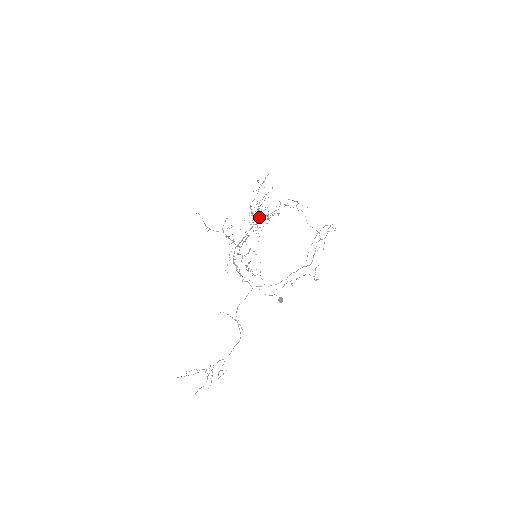
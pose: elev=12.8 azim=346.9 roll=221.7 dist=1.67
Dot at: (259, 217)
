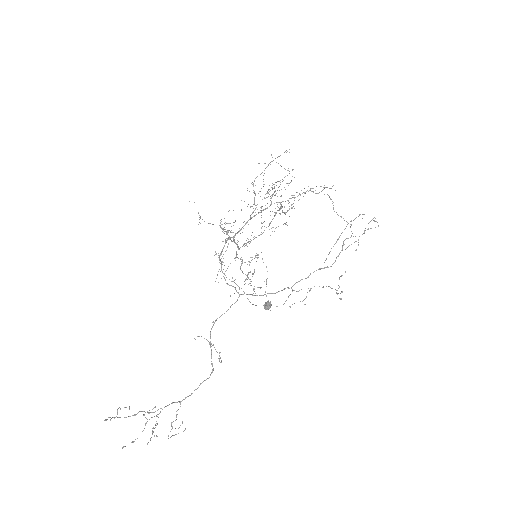
Dot at: (275, 213)
